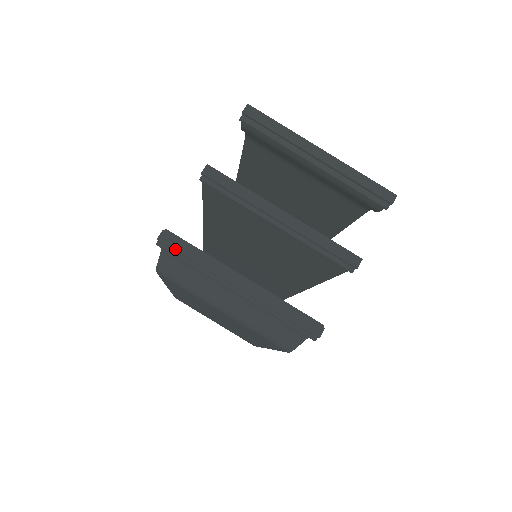
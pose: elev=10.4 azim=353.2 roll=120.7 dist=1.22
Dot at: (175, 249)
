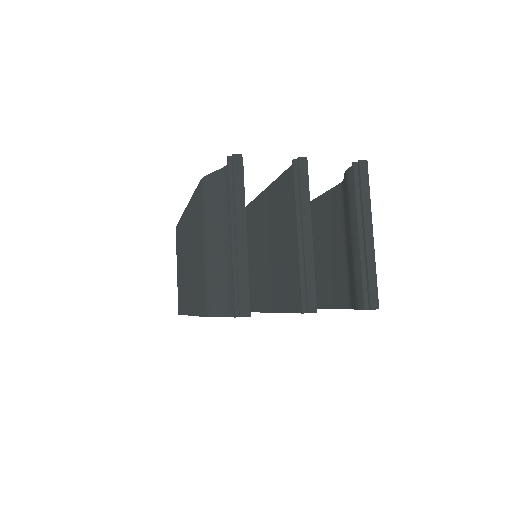
Dot at: (234, 171)
